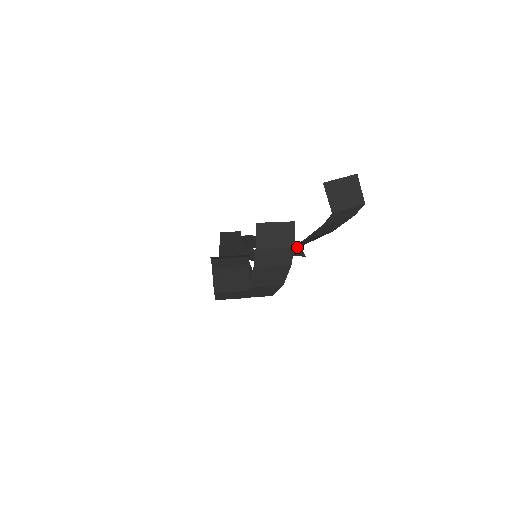
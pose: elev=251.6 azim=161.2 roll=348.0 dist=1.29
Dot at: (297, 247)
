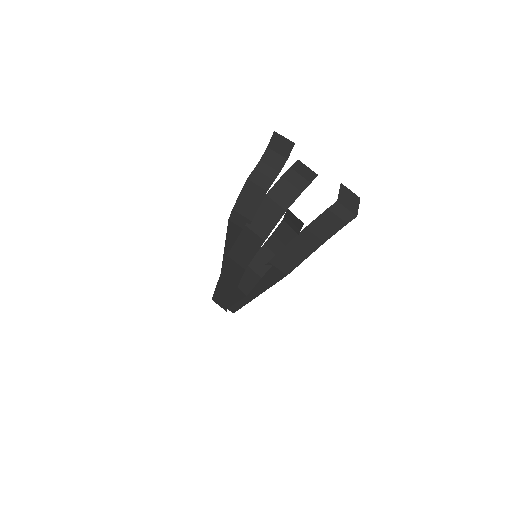
Dot at: (299, 227)
